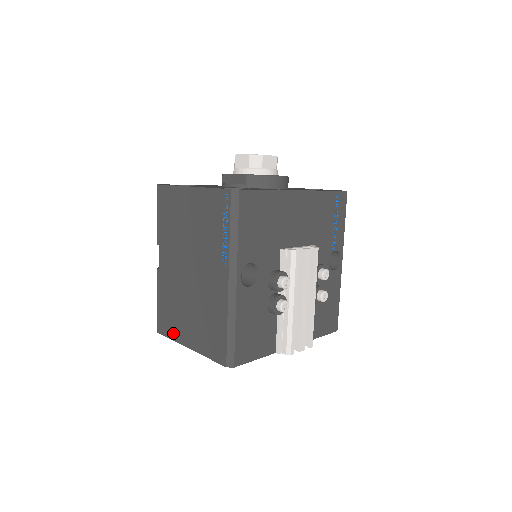
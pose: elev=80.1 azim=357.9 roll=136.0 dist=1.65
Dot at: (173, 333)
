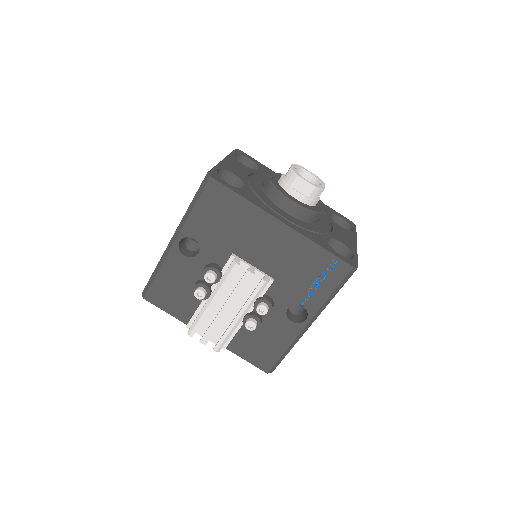
Dot at: occluded
